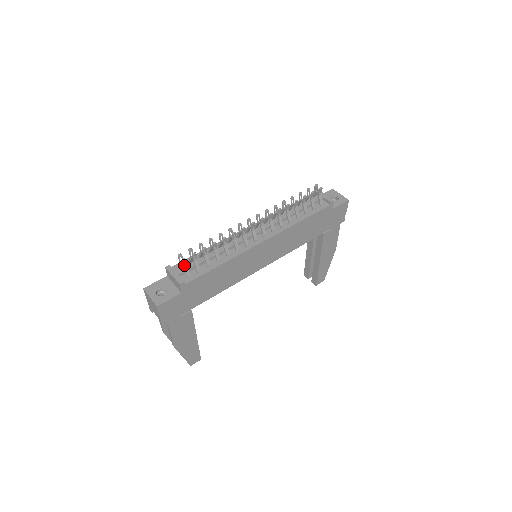
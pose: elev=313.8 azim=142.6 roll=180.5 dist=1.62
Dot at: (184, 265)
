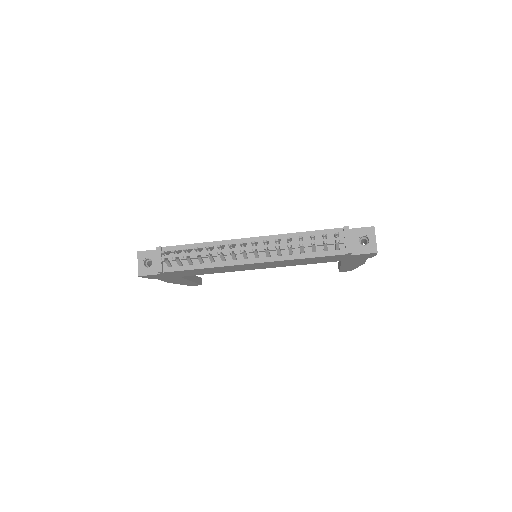
Dot at: (165, 260)
